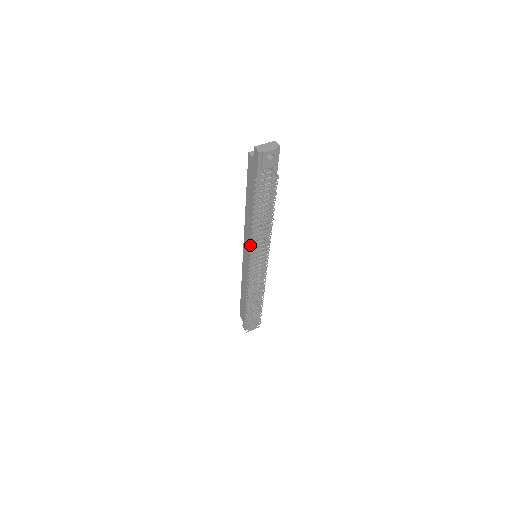
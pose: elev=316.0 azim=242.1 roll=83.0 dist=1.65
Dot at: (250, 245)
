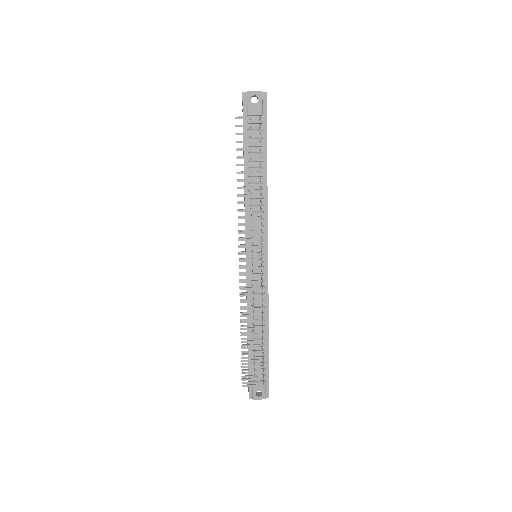
Dot at: occluded
